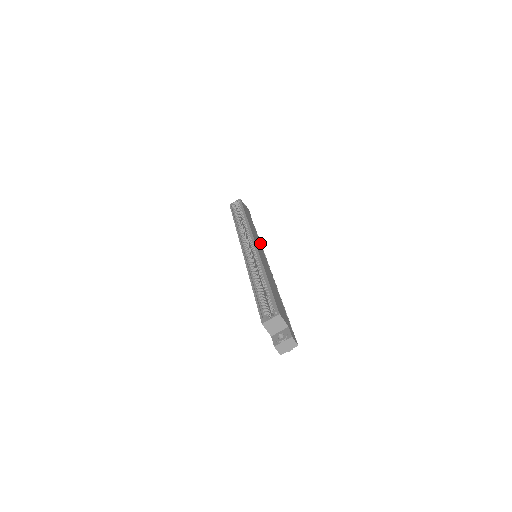
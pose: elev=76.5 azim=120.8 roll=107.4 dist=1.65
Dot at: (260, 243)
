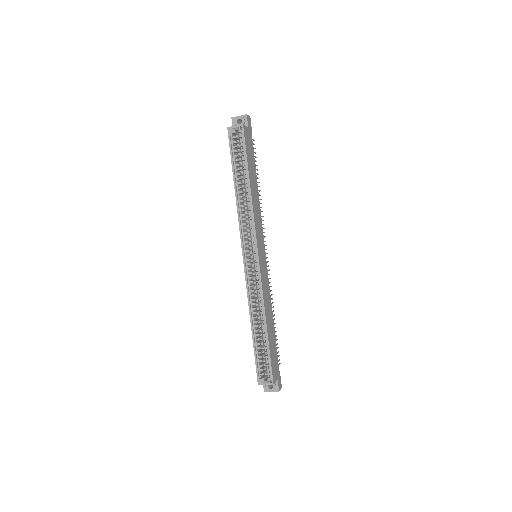
Dot at: (261, 220)
